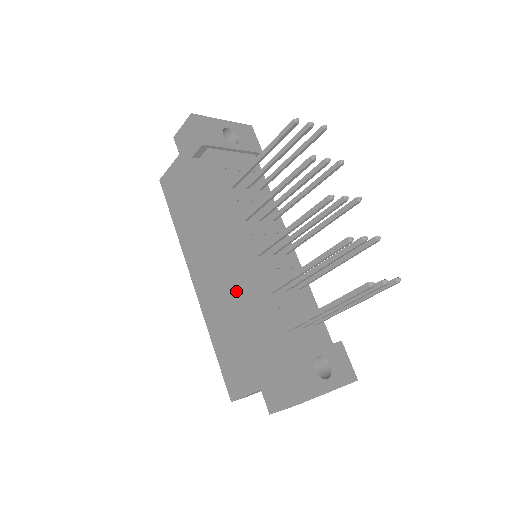
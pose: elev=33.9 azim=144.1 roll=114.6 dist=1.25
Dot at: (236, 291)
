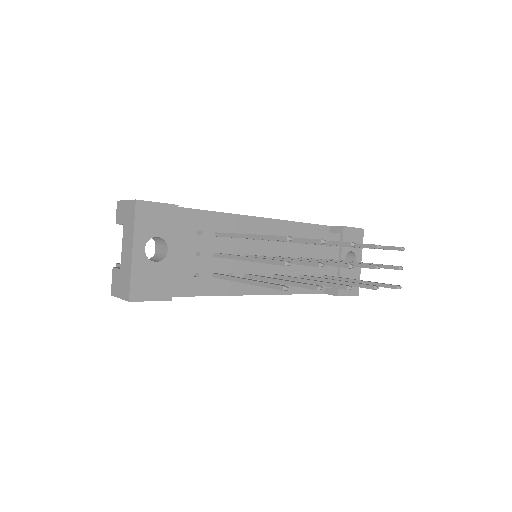
Dot at: occluded
